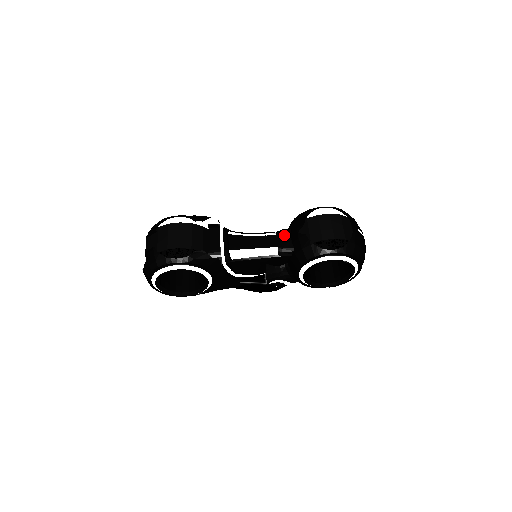
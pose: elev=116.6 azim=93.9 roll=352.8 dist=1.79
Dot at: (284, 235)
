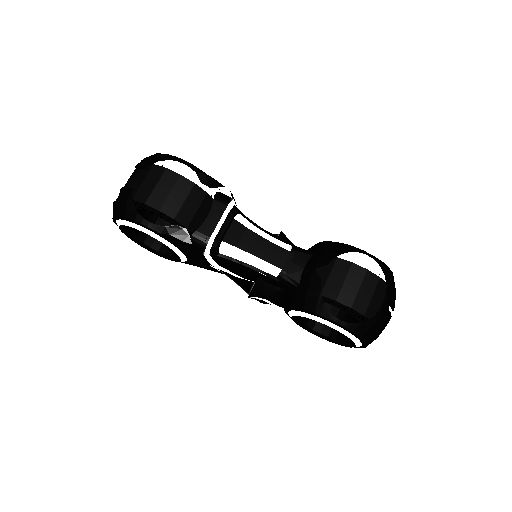
Dot at: (299, 258)
